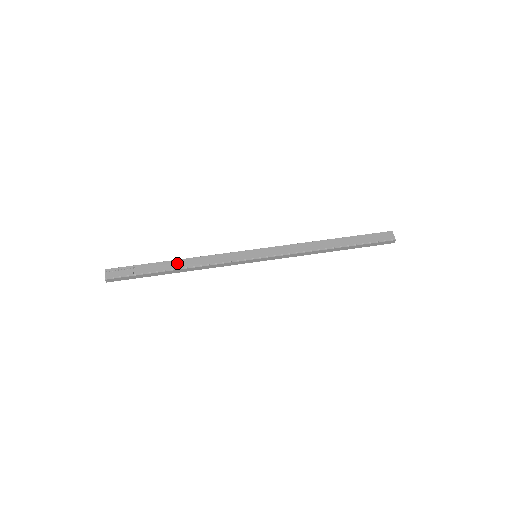
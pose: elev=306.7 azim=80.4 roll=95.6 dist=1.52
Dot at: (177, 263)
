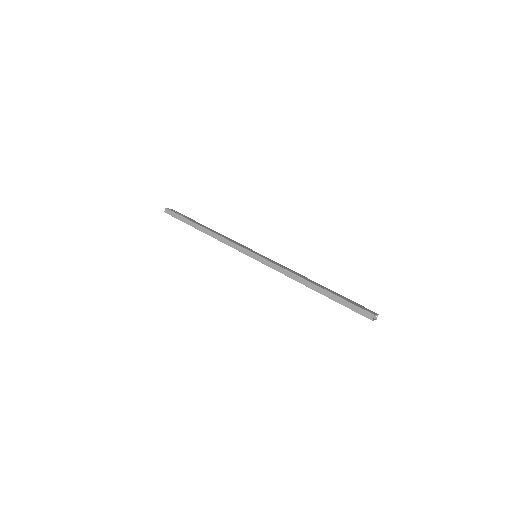
Dot at: (208, 228)
